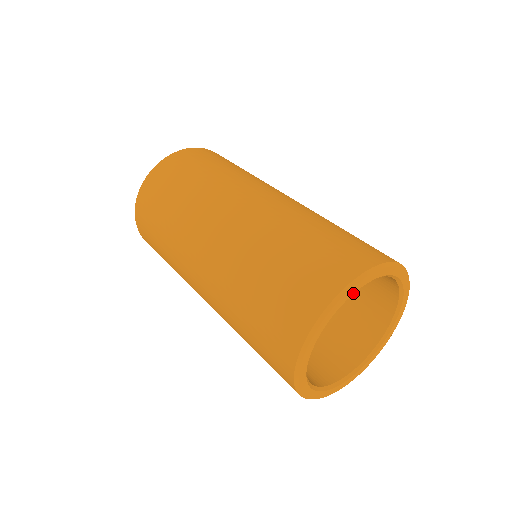
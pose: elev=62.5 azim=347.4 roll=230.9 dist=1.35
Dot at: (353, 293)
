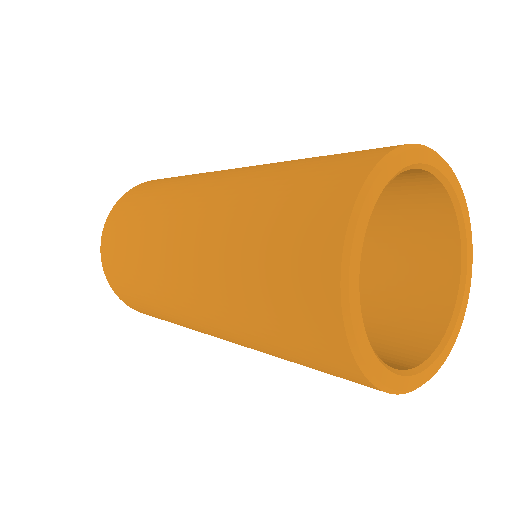
Dot at: (376, 198)
